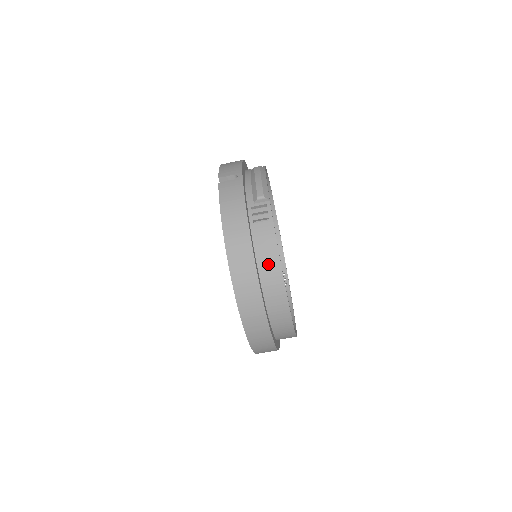
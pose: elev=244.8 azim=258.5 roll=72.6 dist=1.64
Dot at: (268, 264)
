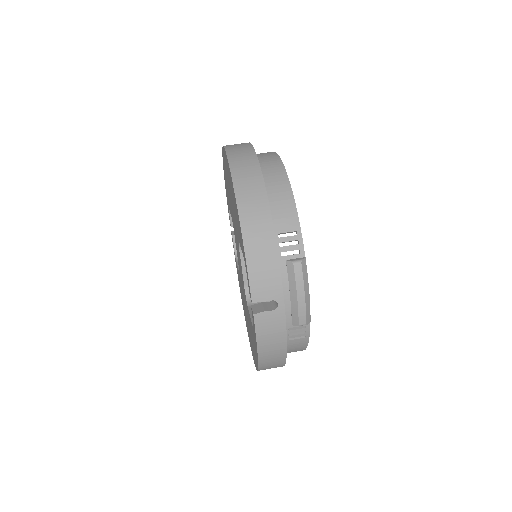
Dot at: occluded
